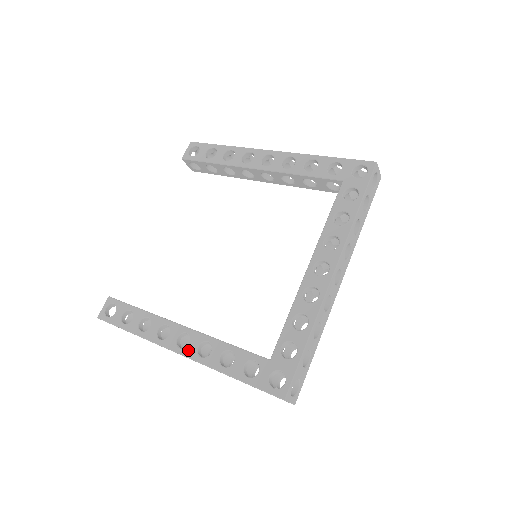
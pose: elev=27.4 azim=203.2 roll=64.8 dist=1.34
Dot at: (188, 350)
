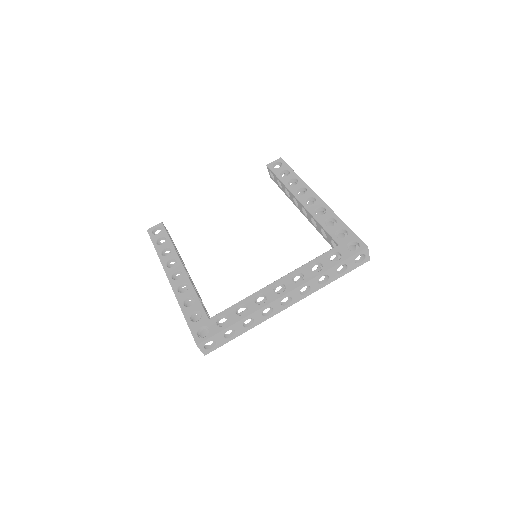
Dot at: (175, 282)
